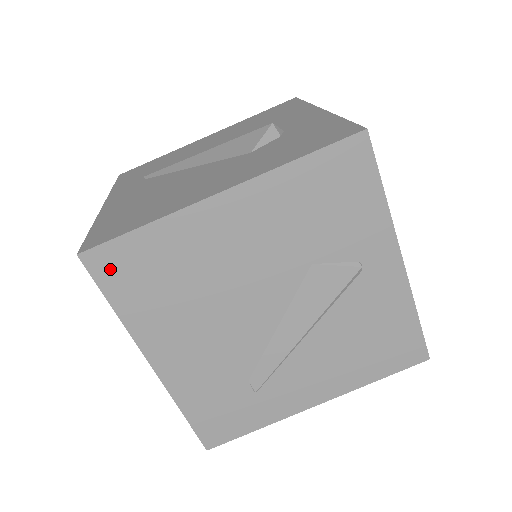
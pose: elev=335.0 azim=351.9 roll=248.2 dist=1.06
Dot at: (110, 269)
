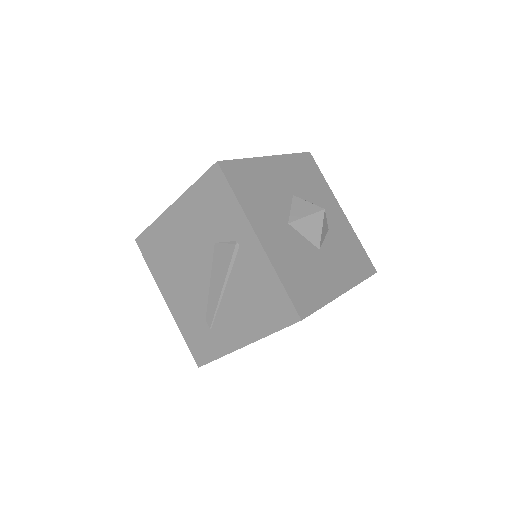
Dot at: (145, 247)
